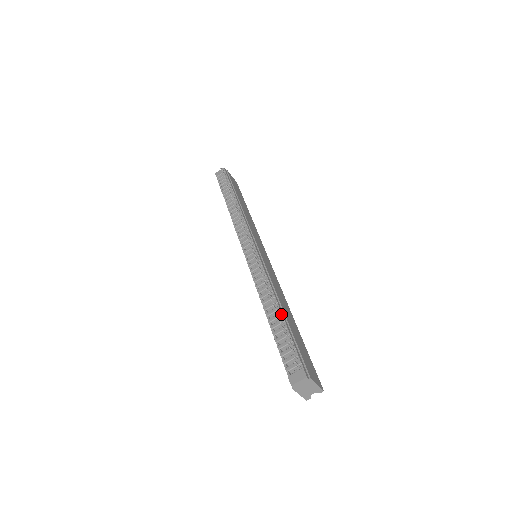
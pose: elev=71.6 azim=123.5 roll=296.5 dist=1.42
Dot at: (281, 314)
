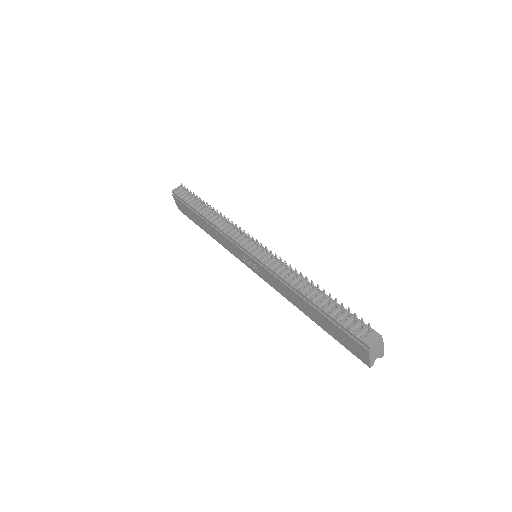
Dot at: (323, 293)
